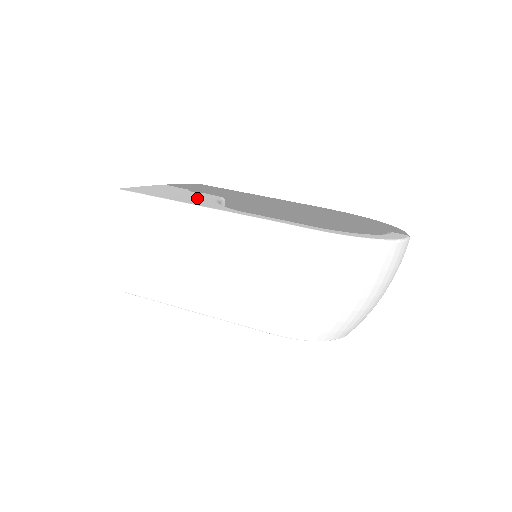
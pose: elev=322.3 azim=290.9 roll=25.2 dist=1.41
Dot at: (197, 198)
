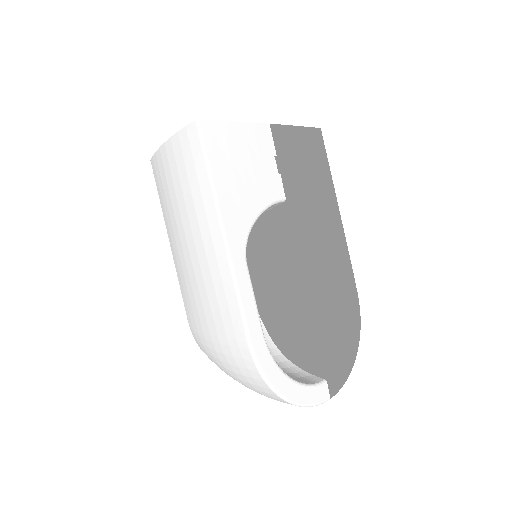
Dot at: (250, 193)
